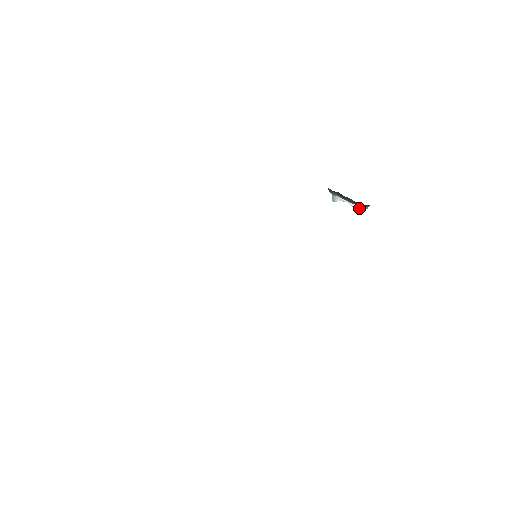
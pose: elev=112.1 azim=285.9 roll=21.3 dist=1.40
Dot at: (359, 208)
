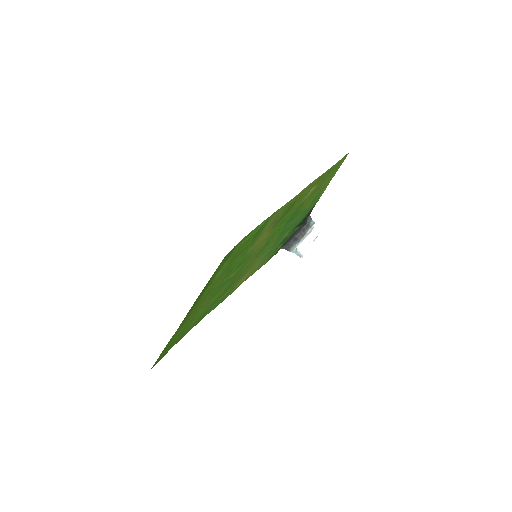
Dot at: (315, 236)
